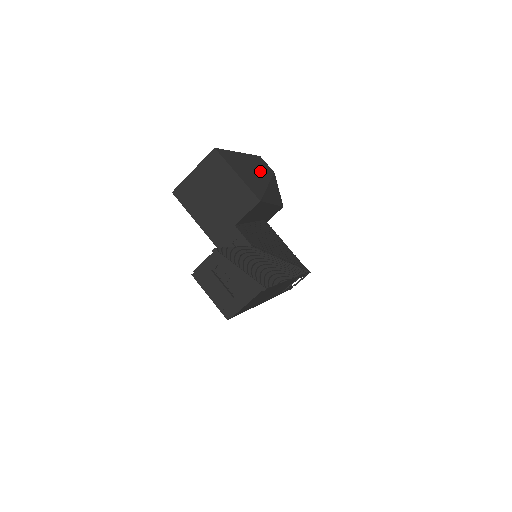
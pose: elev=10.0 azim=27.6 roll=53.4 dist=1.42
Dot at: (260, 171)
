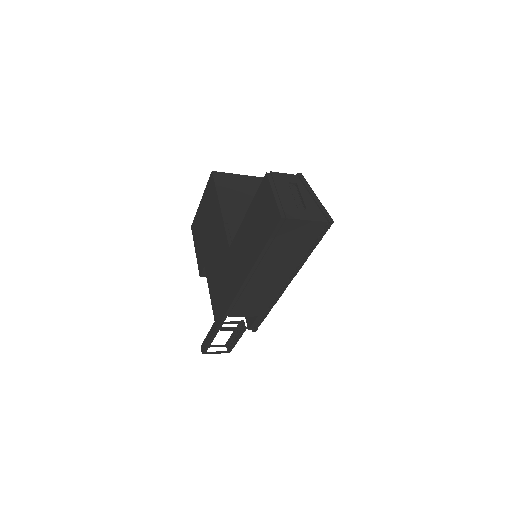
Dot at: occluded
